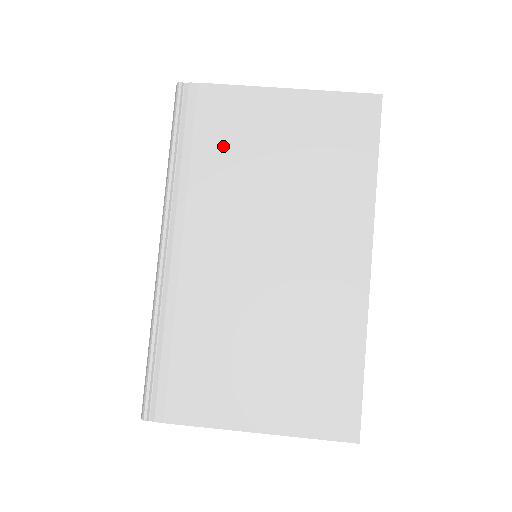
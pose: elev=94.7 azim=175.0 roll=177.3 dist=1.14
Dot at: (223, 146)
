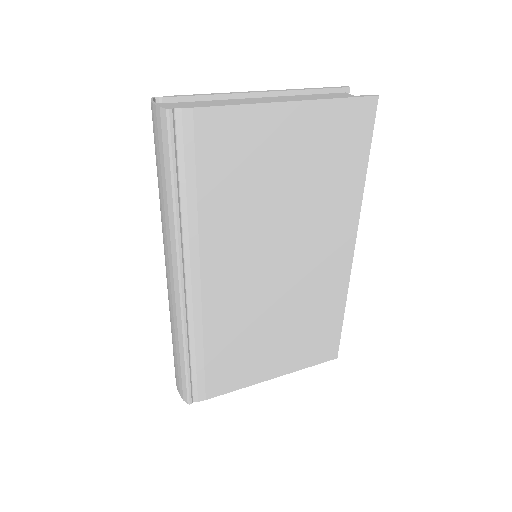
Dot at: (230, 178)
